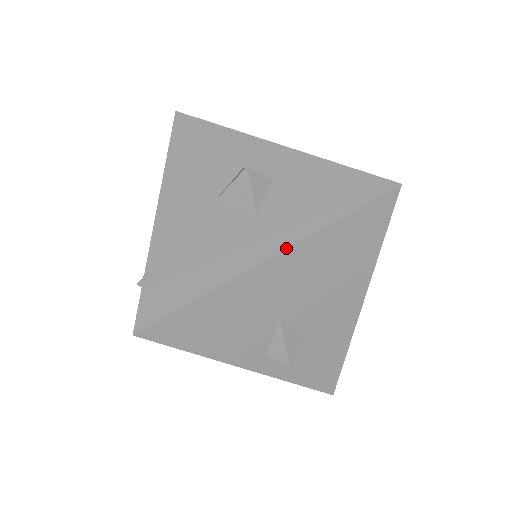
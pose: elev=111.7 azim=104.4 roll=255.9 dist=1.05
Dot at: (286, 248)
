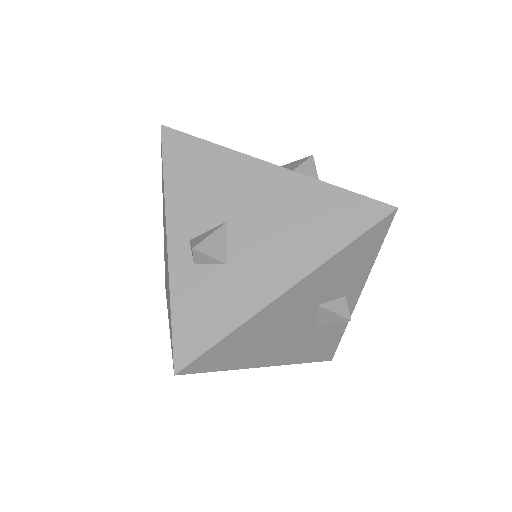
Dot at: (286, 168)
